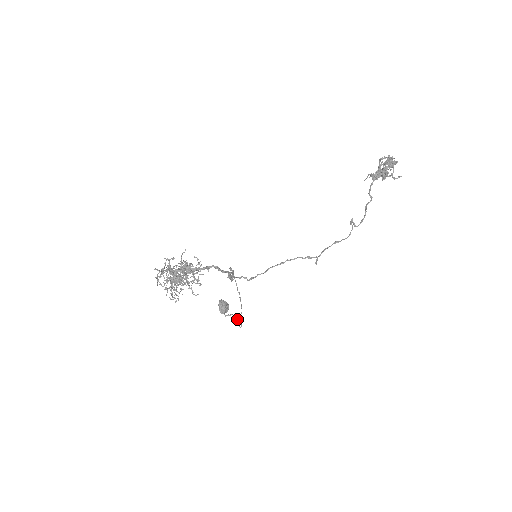
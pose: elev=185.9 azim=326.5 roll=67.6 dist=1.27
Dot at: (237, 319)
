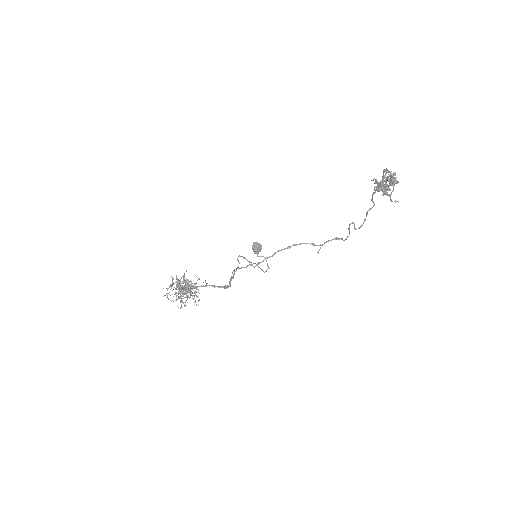
Dot at: occluded
